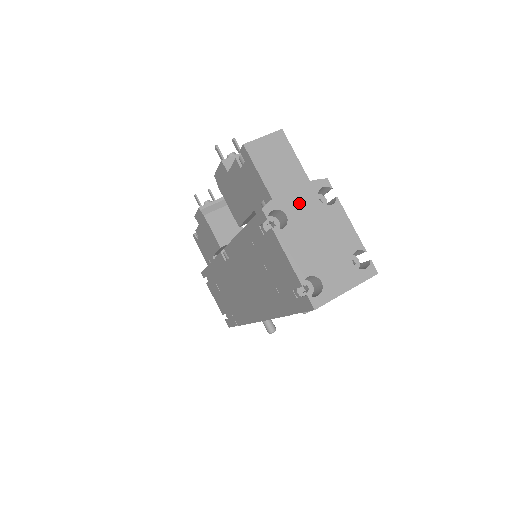
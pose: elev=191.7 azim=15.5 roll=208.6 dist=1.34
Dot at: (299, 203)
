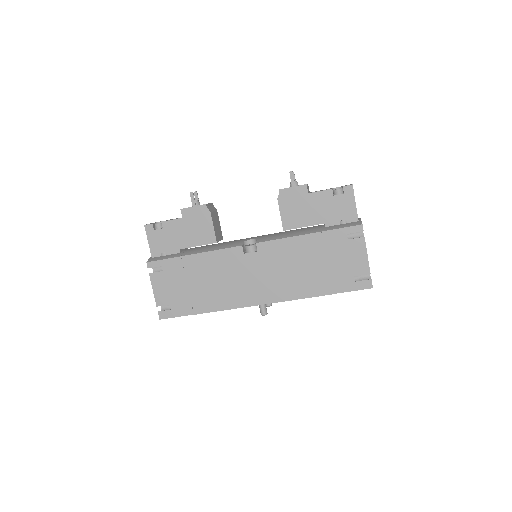
Dot at: occluded
